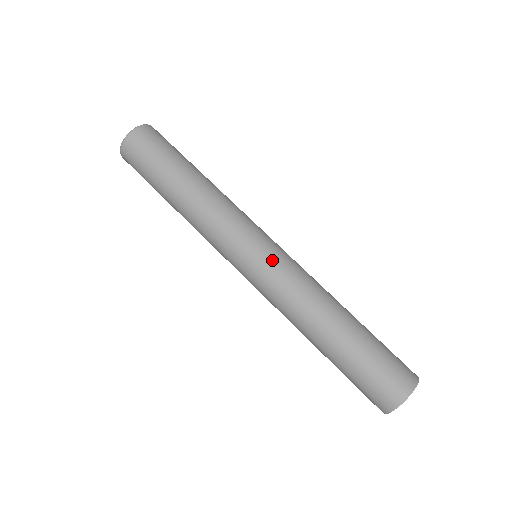
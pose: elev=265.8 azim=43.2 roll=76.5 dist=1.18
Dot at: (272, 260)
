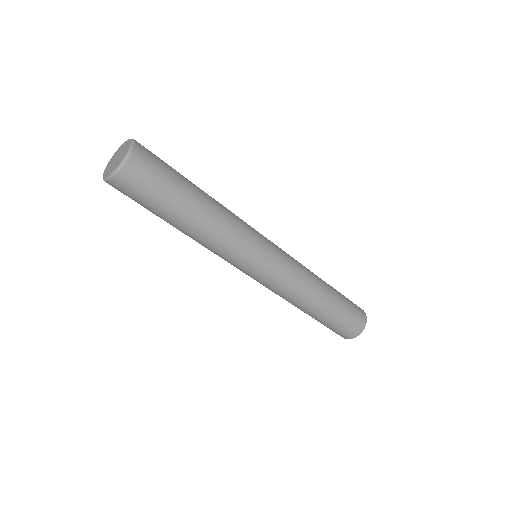
Dot at: (282, 254)
